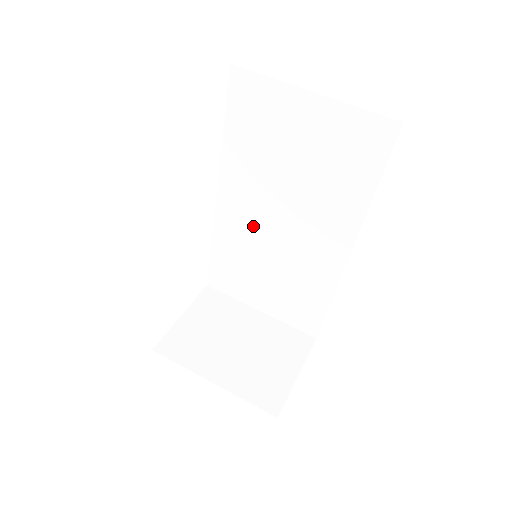
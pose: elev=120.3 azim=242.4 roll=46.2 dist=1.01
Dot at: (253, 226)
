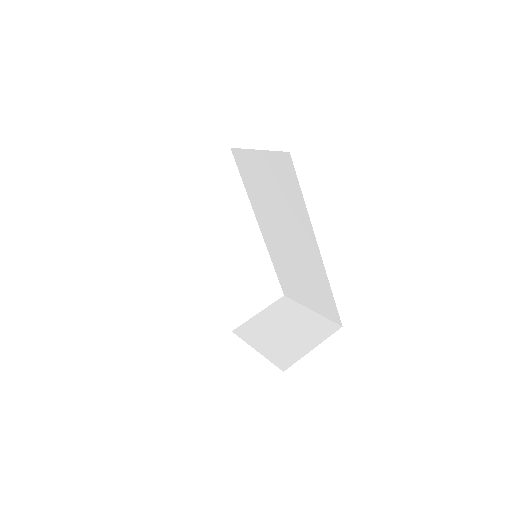
Dot at: (279, 243)
